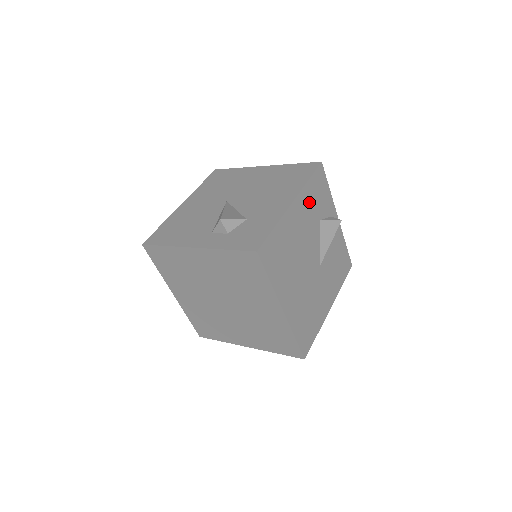
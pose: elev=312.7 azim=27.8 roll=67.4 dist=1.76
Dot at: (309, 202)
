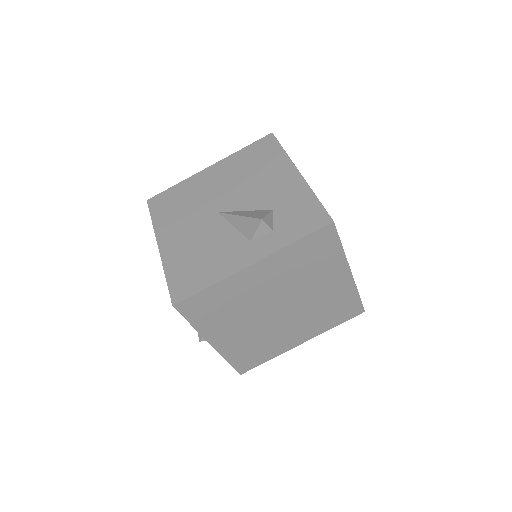
Dot at: occluded
